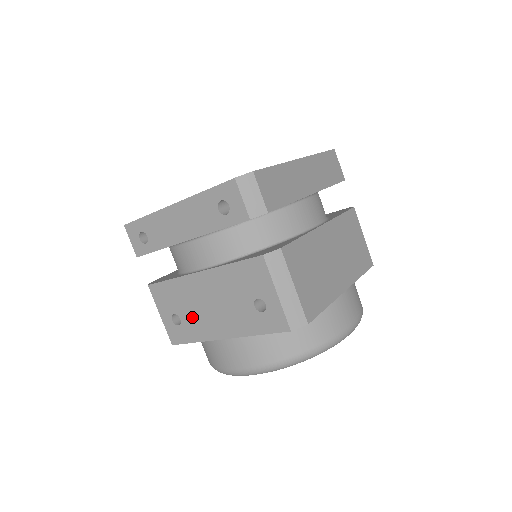
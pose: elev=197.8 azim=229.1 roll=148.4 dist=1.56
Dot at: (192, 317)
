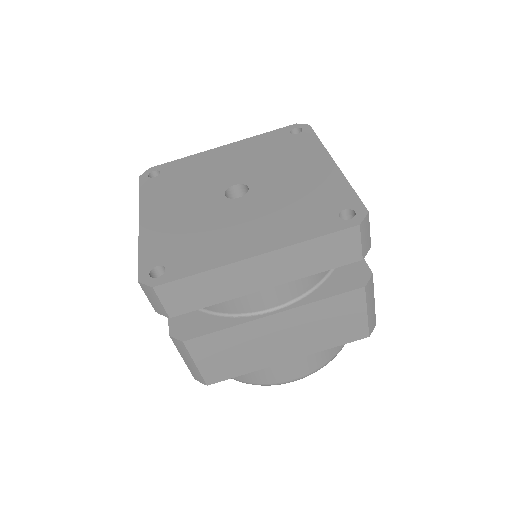
Dot at: occluded
